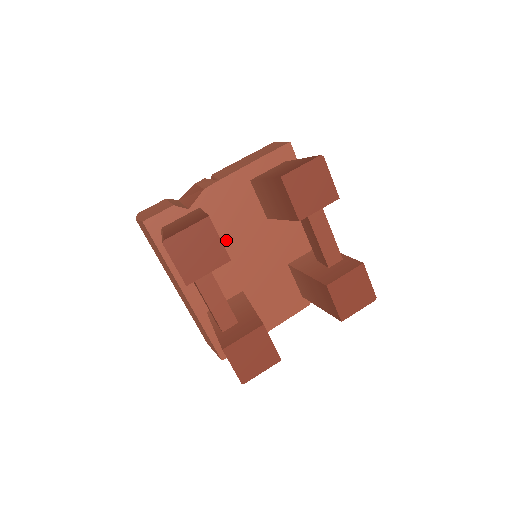
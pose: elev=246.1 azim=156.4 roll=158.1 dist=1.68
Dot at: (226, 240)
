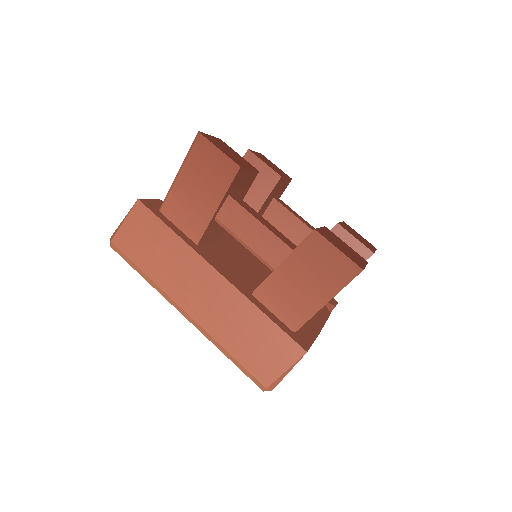
Dot at: (222, 240)
